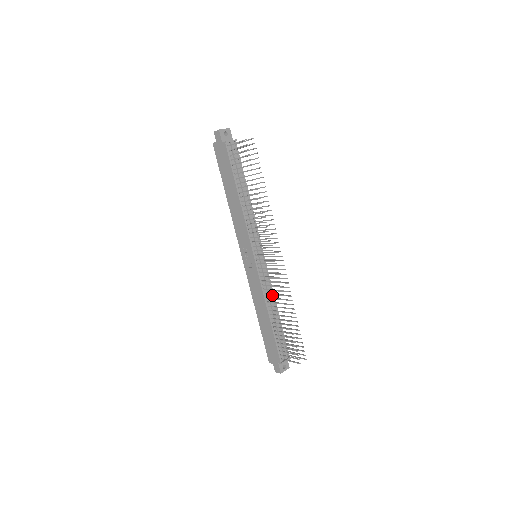
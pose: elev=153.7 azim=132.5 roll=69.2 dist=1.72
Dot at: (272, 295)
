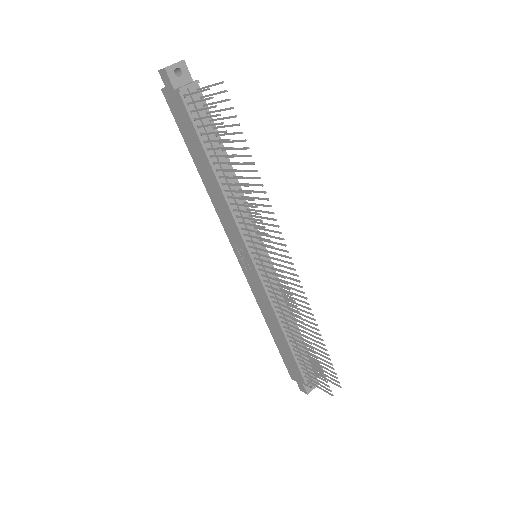
Dot at: (286, 304)
